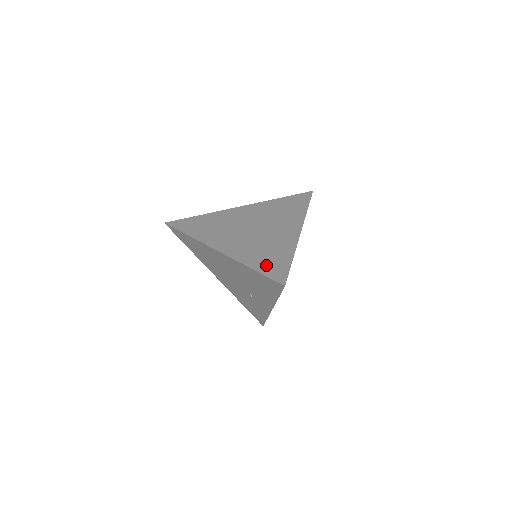
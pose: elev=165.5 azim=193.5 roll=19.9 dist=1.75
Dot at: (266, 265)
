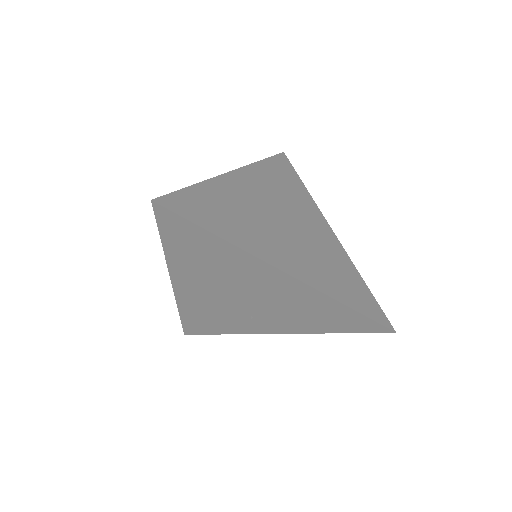
Dot at: (356, 298)
